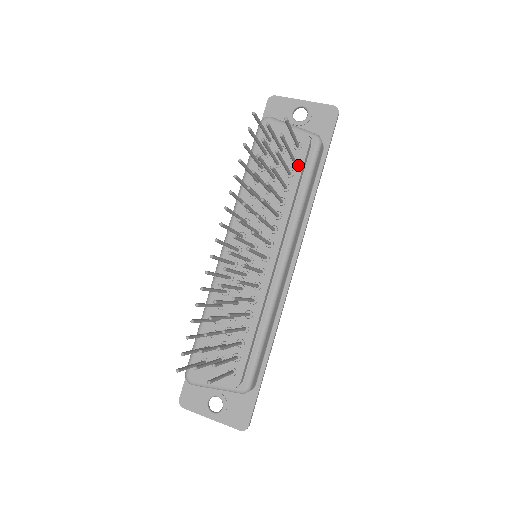
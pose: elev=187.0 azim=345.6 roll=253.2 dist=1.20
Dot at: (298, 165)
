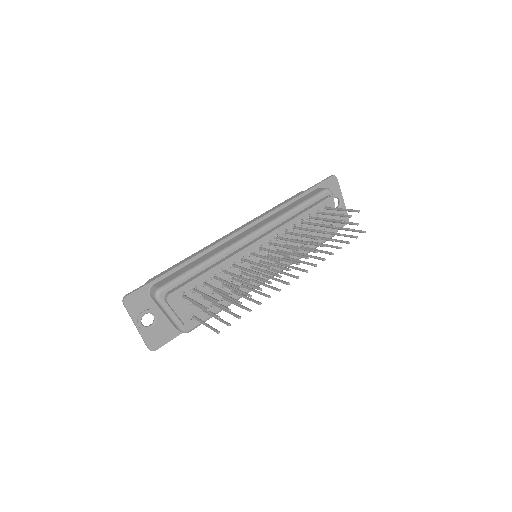
Dot at: occluded
